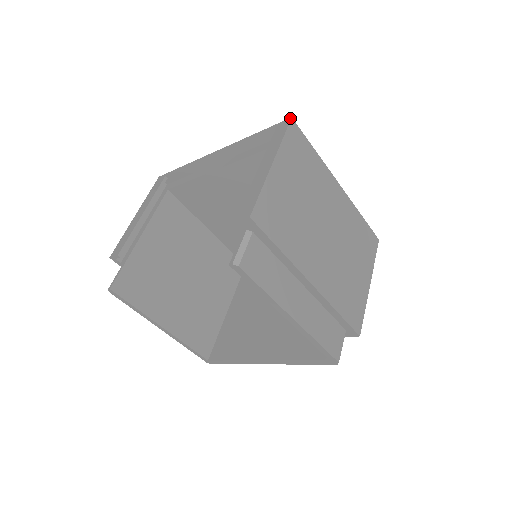
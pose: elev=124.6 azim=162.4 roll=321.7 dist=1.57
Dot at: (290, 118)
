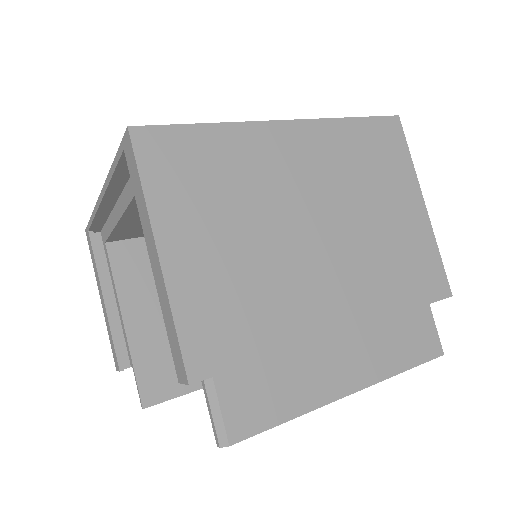
Dot at: (126, 130)
